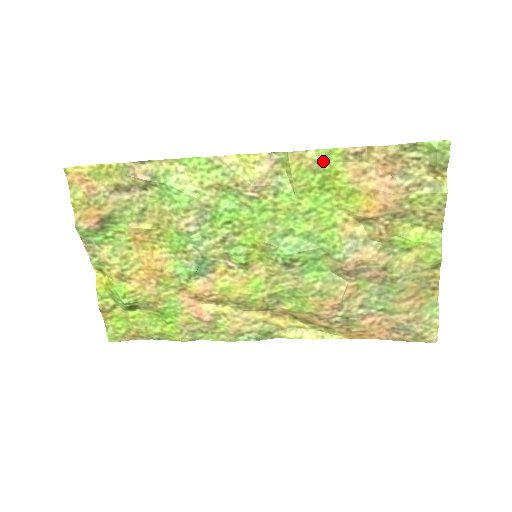
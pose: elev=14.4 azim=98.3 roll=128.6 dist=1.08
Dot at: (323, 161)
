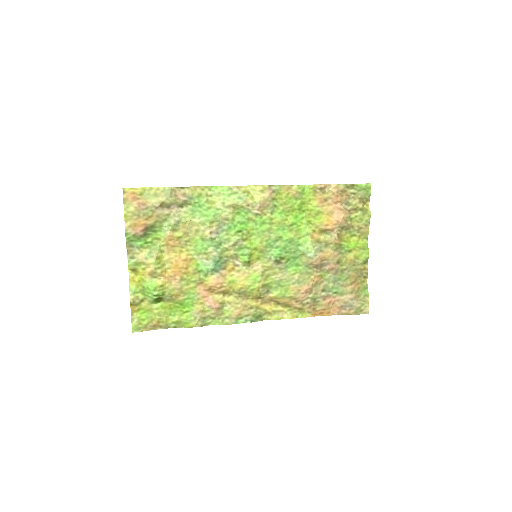
Dot at: (302, 192)
